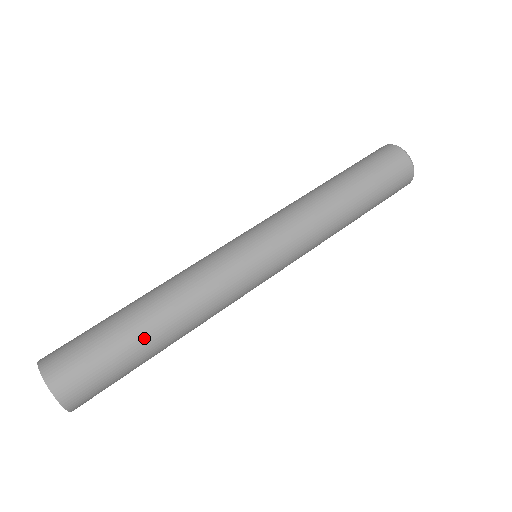
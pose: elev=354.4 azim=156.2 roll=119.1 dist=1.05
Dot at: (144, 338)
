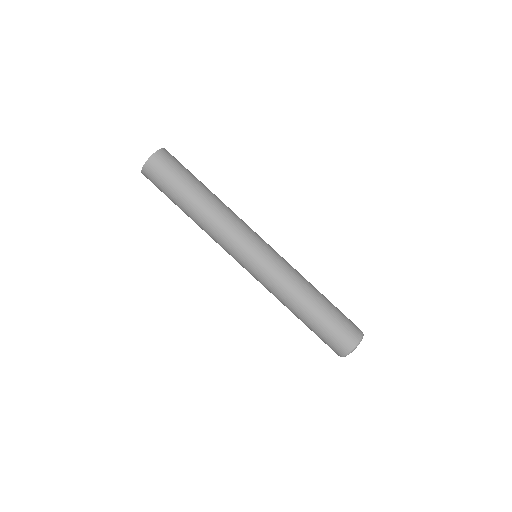
Dot at: (202, 185)
